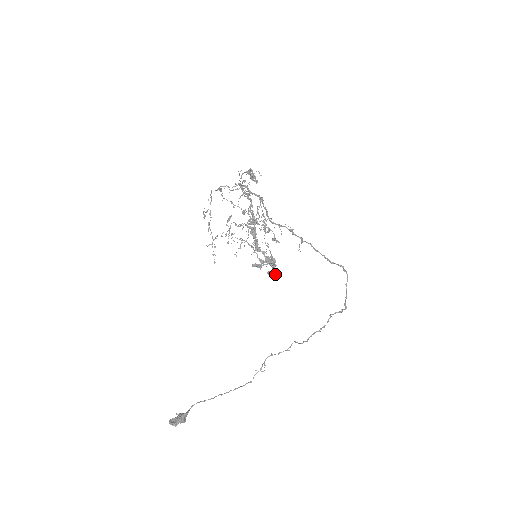
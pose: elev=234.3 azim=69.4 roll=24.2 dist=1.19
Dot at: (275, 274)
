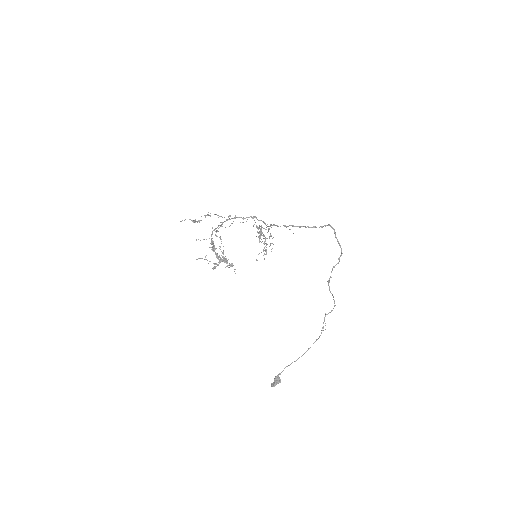
Dot at: (230, 266)
